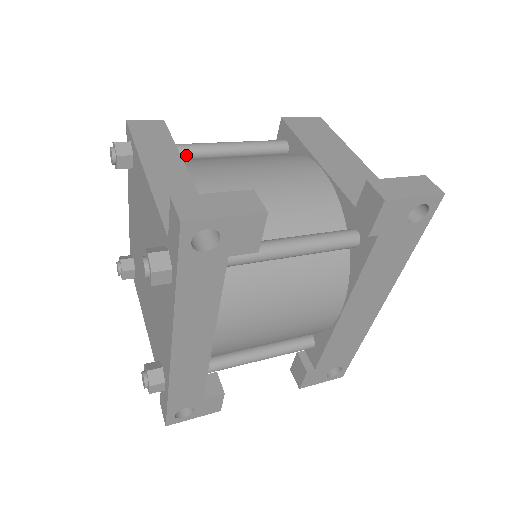
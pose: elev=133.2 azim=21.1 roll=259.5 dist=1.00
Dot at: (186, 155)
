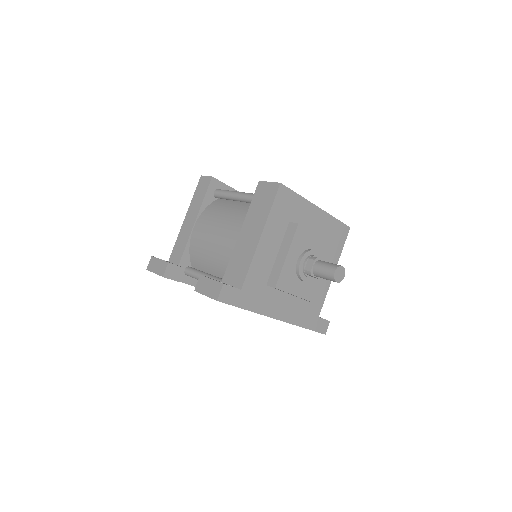
Dot at: (220, 198)
